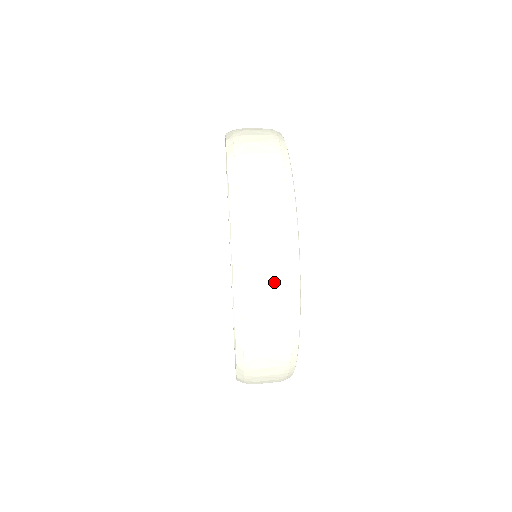
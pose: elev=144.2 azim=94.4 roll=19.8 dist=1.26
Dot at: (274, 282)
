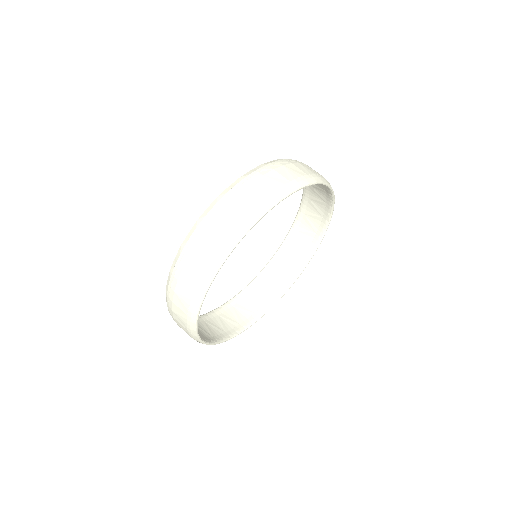
Dot at: (180, 316)
